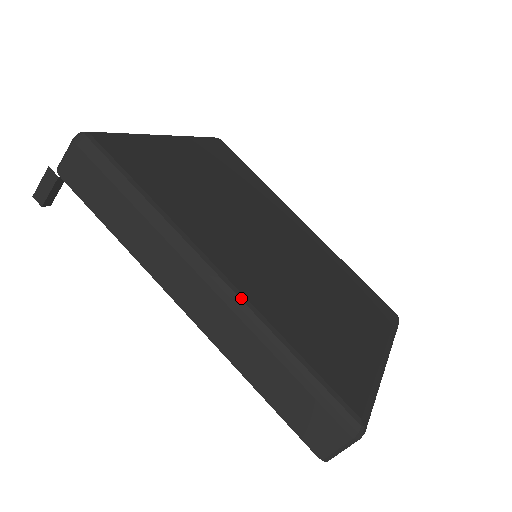
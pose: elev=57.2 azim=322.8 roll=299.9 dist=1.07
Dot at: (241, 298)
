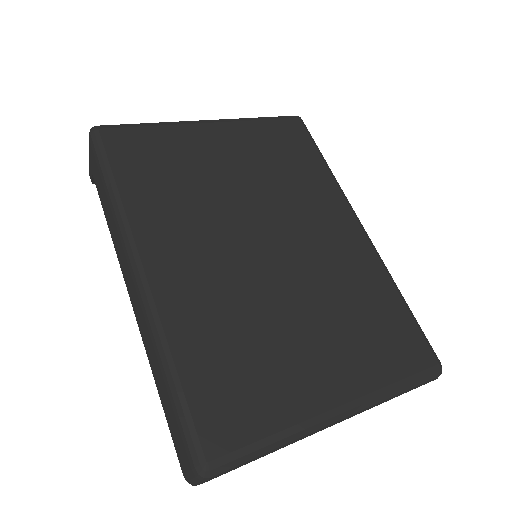
Dot at: (149, 302)
